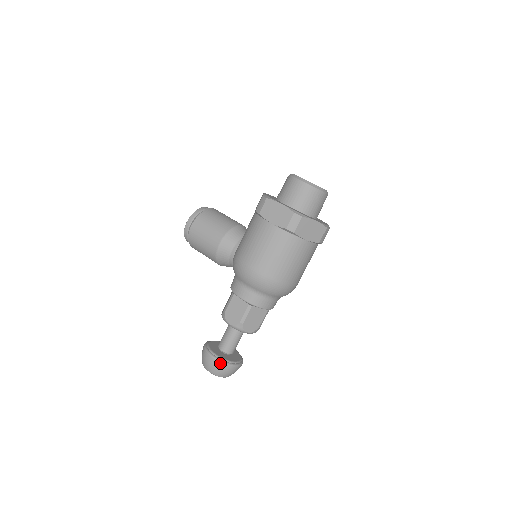
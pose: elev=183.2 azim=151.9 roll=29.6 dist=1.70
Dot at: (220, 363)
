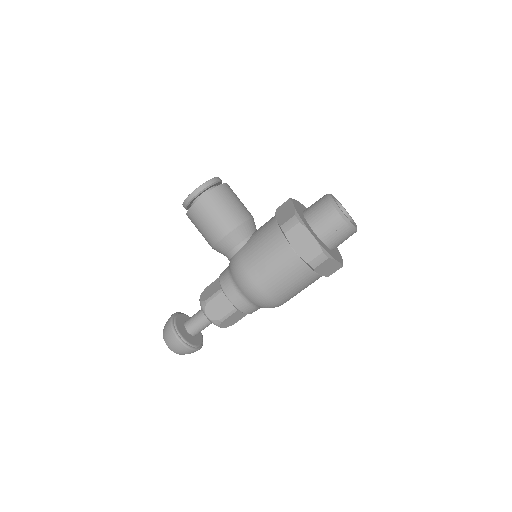
Dot at: (184, 347)
